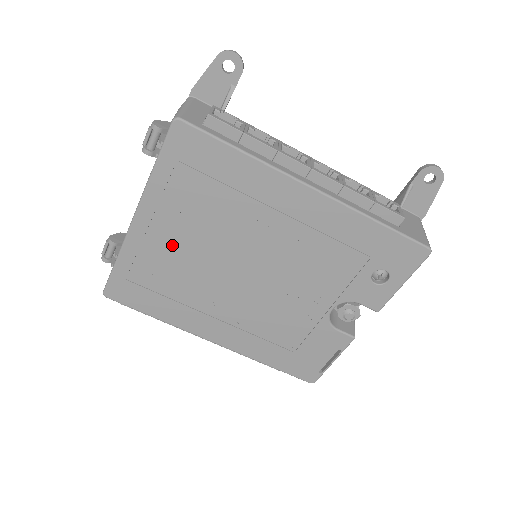
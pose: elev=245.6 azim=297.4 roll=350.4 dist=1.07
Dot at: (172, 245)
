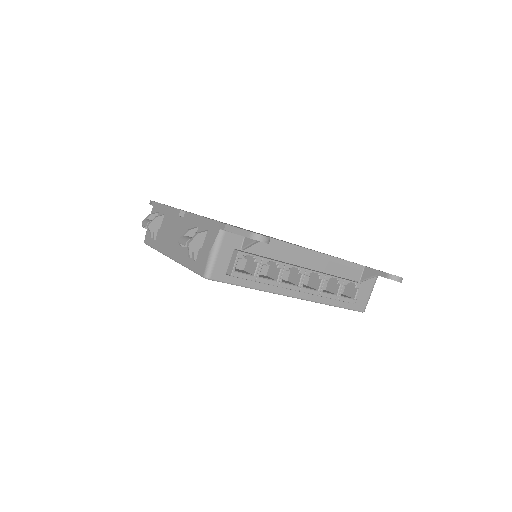
Dot at: occluded
